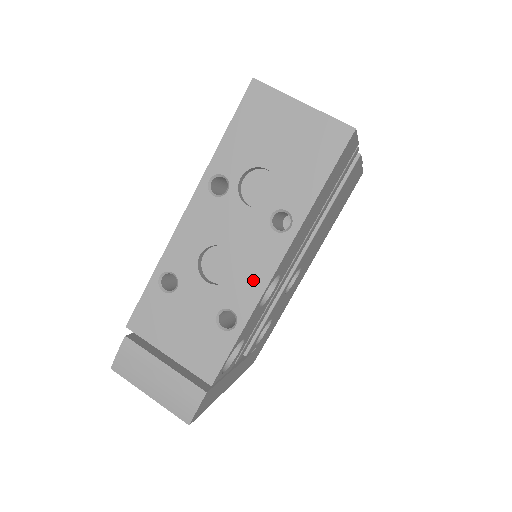
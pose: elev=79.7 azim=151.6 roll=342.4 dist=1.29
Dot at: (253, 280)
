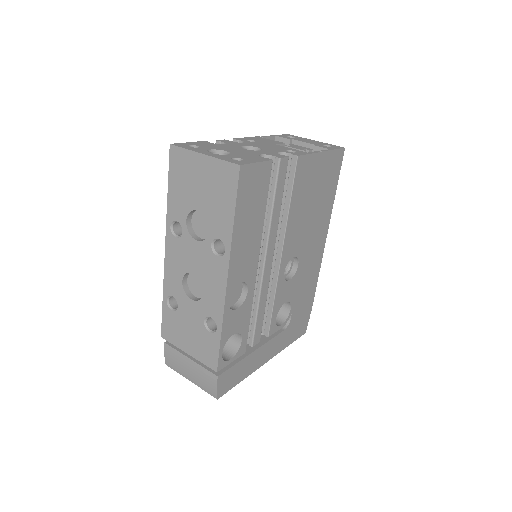
Dot at: (216, 294)
